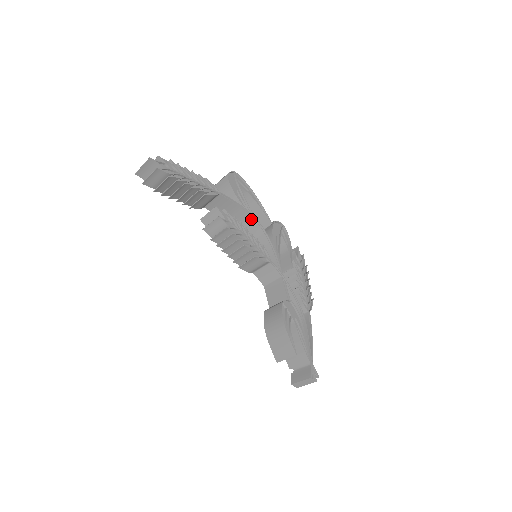
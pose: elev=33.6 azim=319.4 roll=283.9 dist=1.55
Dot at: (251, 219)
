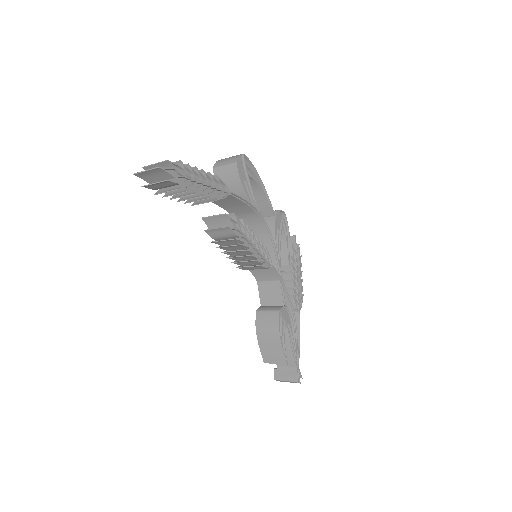
Dot at: (256, 215)
